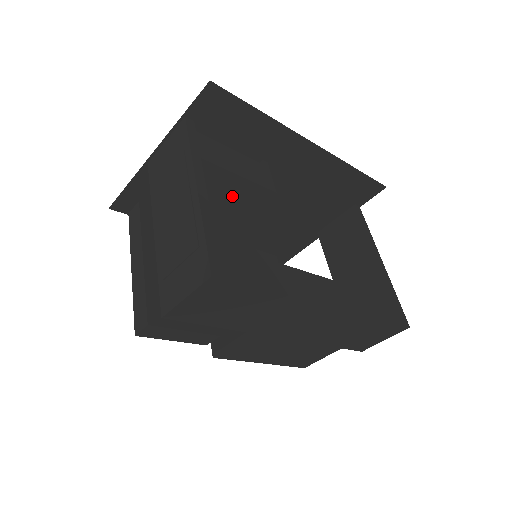
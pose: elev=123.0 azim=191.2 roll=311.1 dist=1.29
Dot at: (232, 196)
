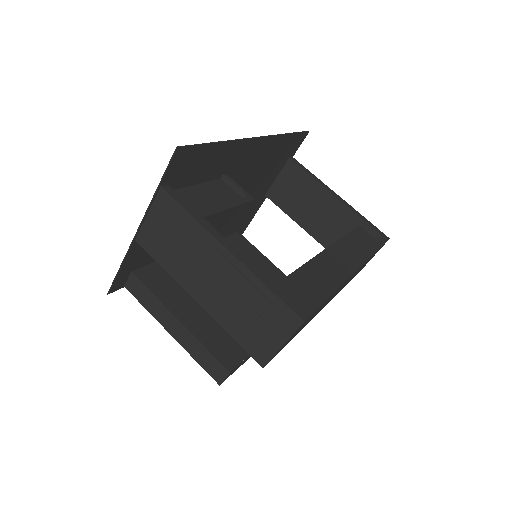
Dot at: (224, 225)
